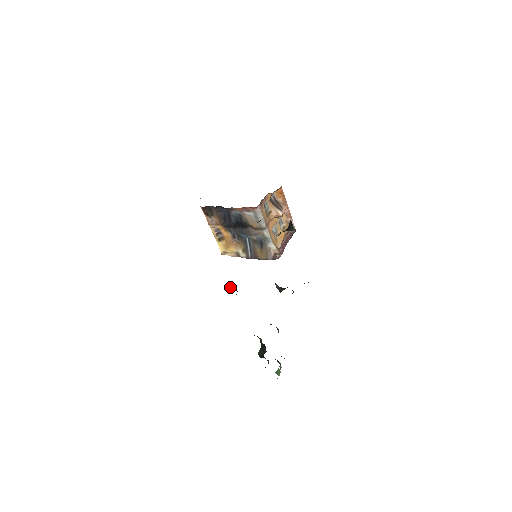
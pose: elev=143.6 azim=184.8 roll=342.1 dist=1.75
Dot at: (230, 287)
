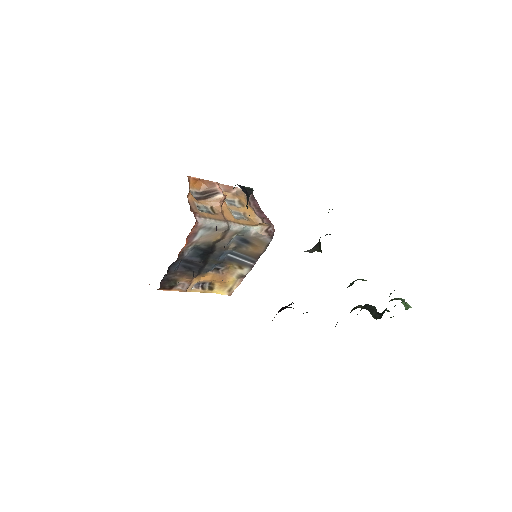
Dot at: occluded
